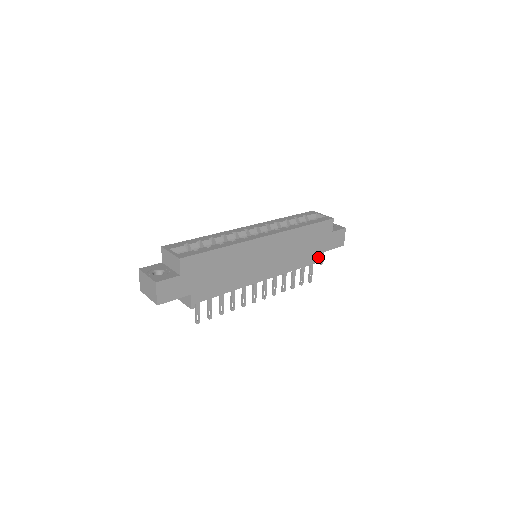
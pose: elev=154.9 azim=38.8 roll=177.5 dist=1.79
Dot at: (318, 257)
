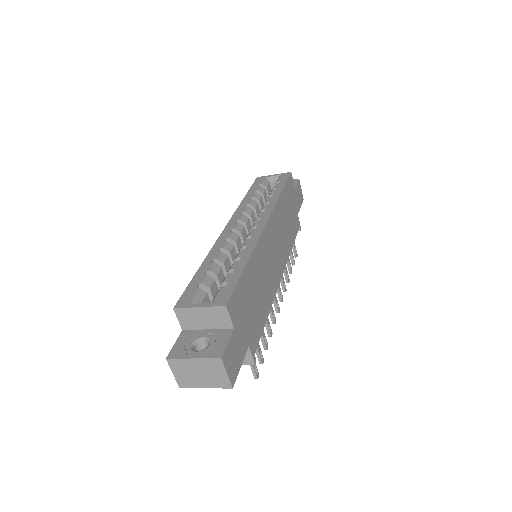
Dot at: (297, 223)
